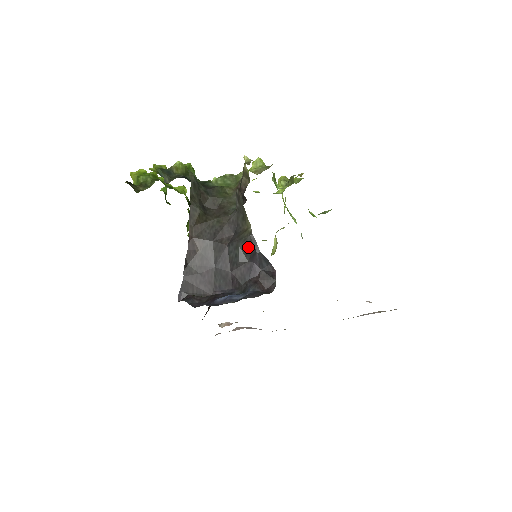
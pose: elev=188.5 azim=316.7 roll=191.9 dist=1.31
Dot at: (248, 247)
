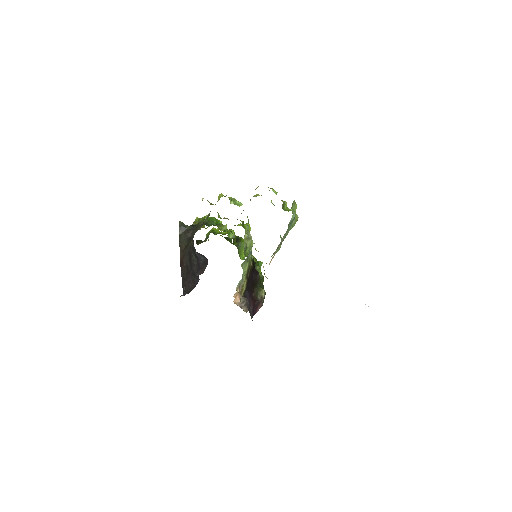
Dot at: (194, 252)
